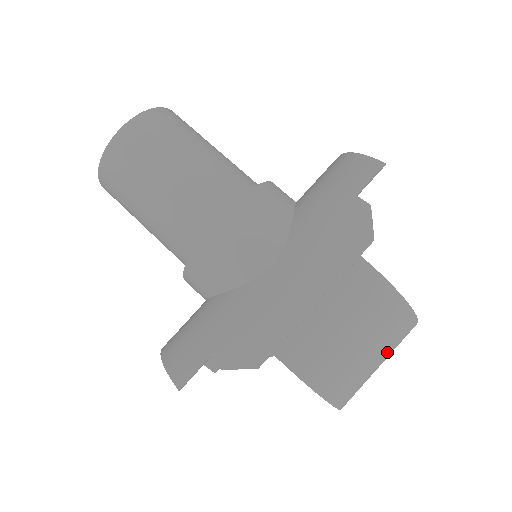
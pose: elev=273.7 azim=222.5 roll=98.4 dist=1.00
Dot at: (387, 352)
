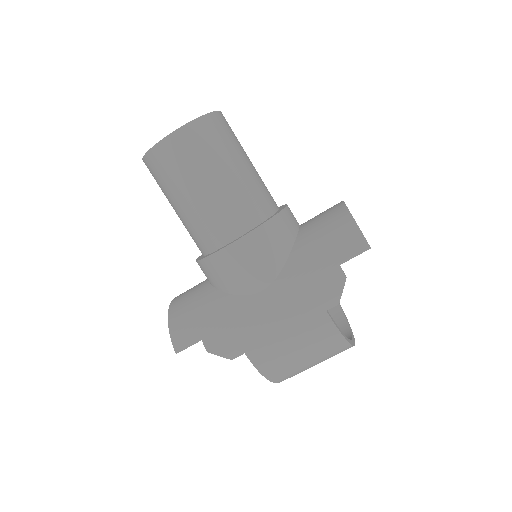
Dot at: occluded
